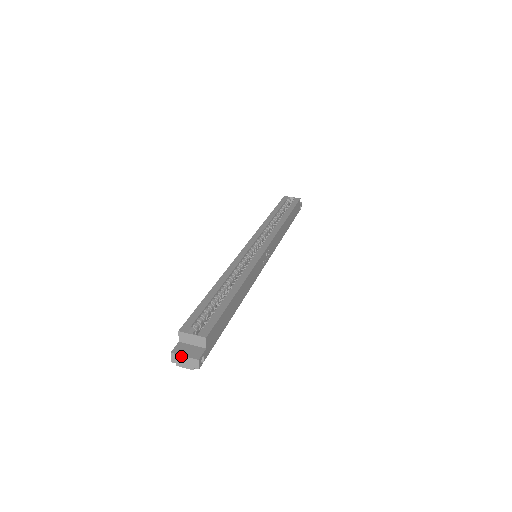
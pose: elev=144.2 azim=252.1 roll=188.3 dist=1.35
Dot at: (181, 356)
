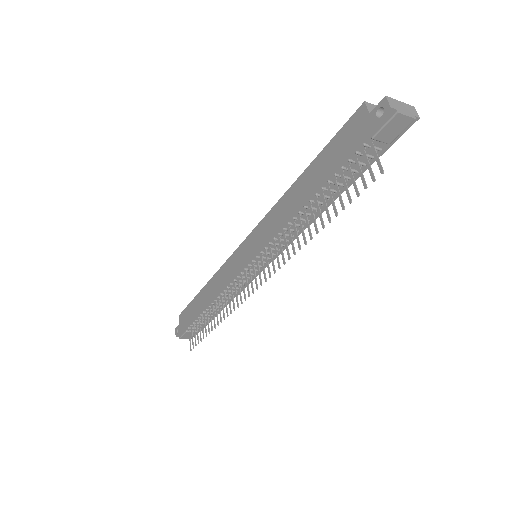
Dot at: (397, 101)
